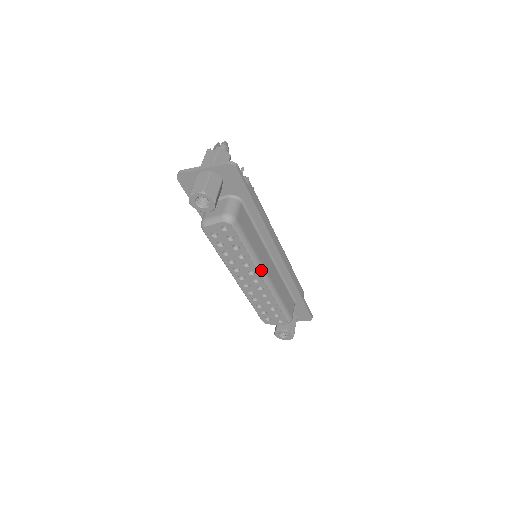
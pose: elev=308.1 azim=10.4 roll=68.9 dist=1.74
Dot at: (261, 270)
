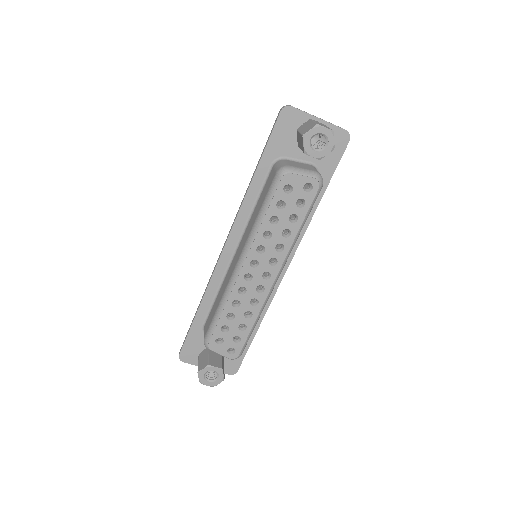
Dot at: (284, 264)
